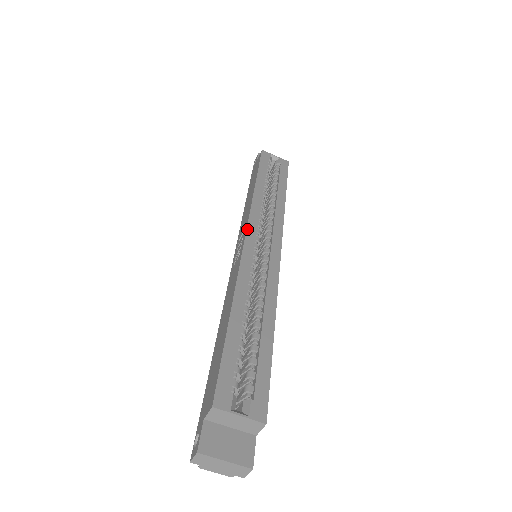
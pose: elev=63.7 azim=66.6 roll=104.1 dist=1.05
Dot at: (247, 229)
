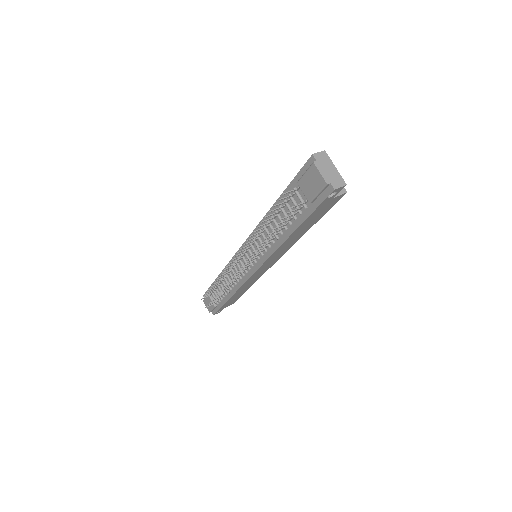
Dot at: occluded
